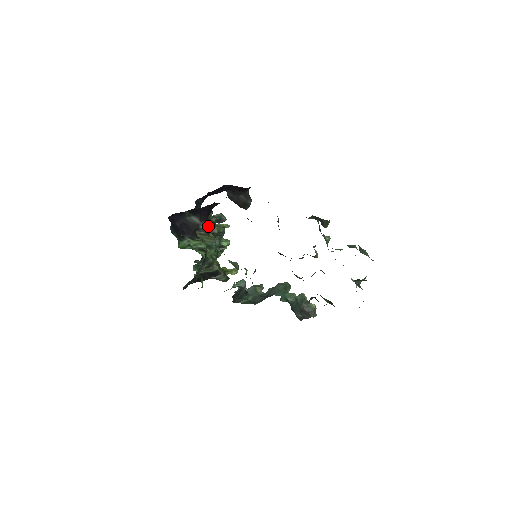
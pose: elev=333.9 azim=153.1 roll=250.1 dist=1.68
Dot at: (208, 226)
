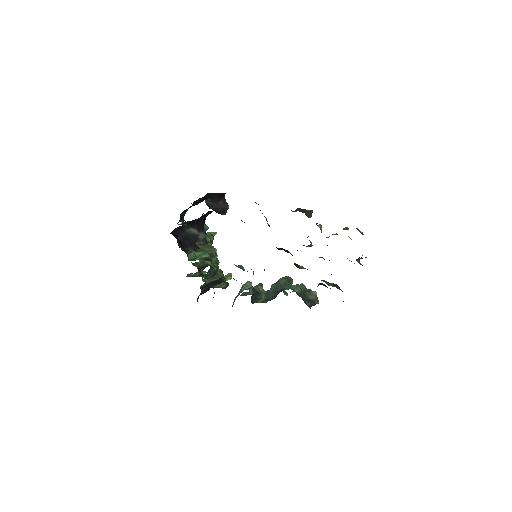
Dot at: (206, 235)
